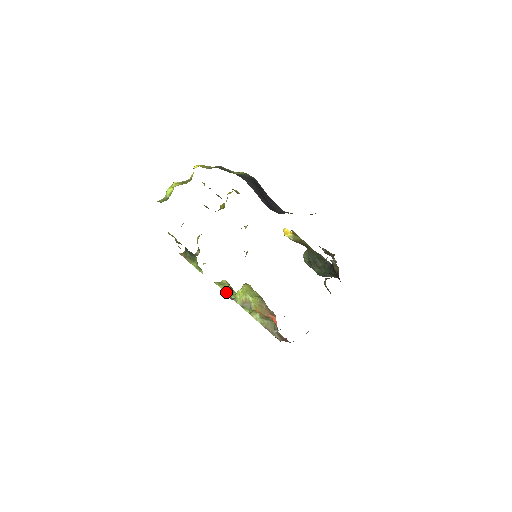
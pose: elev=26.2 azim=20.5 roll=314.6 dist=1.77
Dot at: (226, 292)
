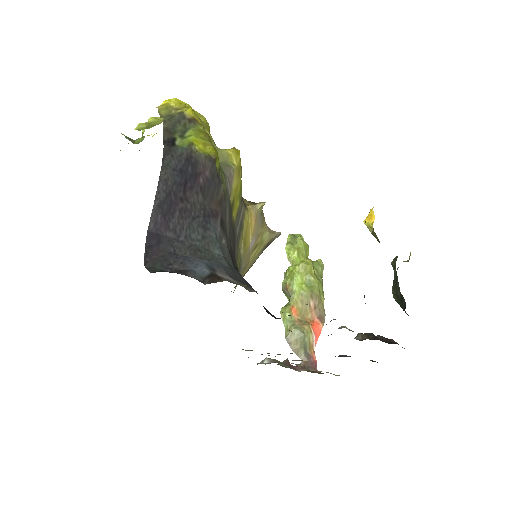
Dot at: (288, 257)
